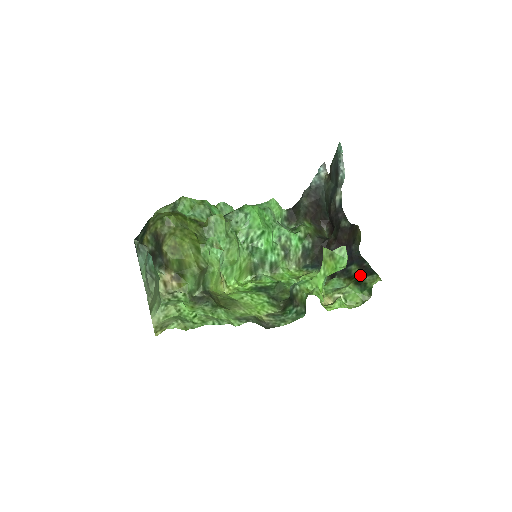
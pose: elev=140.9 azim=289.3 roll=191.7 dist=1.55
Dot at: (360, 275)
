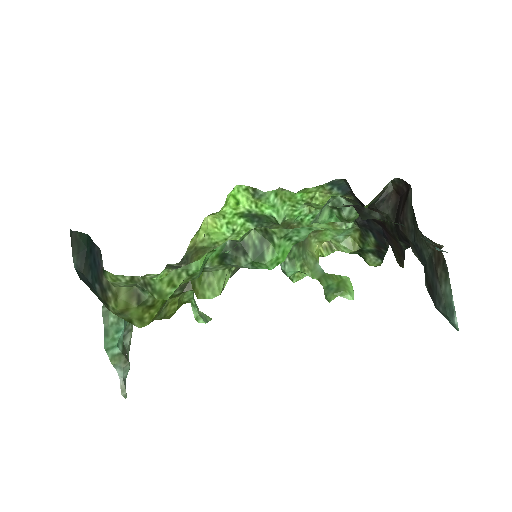
Dot at: (370, 249)
